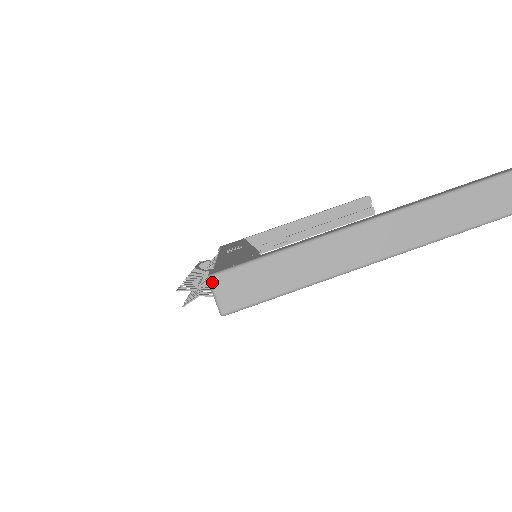
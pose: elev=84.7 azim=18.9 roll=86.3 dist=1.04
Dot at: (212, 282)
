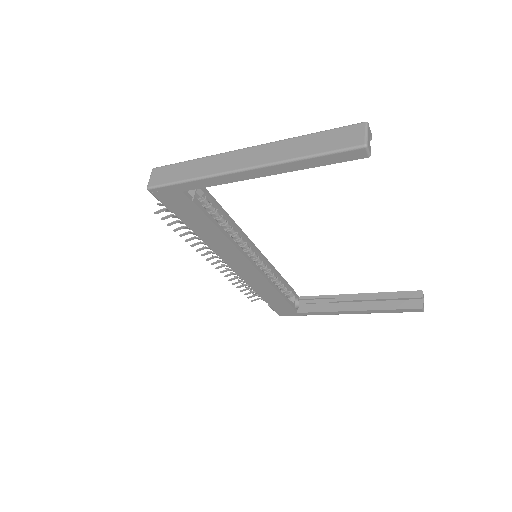
Dot at: (153, 171)
